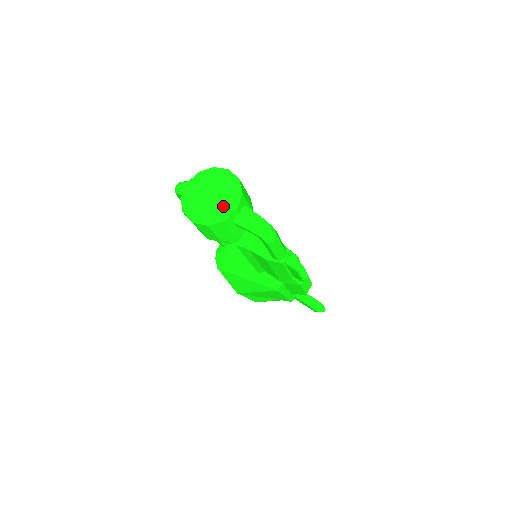
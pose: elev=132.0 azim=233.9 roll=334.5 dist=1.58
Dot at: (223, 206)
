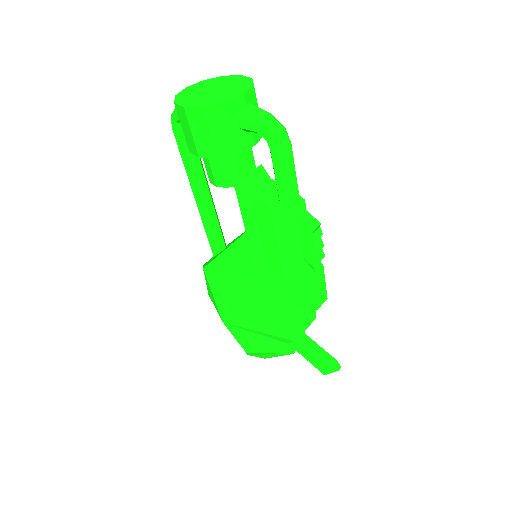
Dot at: (227, 94)
